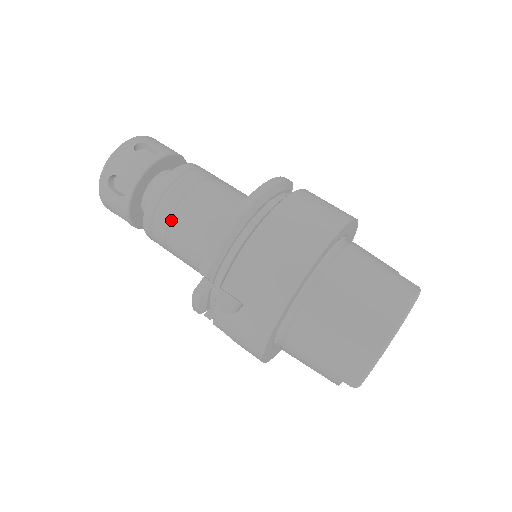
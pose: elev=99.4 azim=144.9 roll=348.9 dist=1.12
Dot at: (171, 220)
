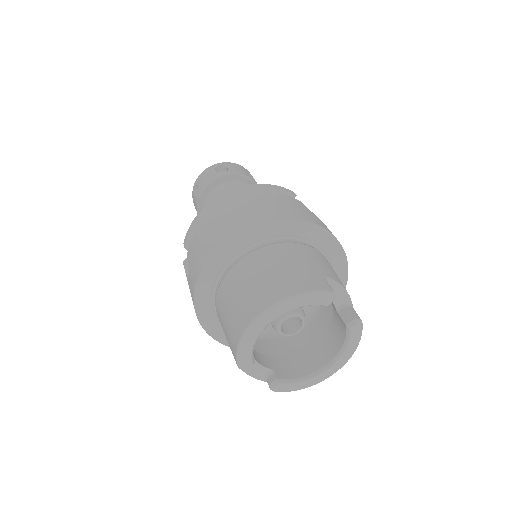
Dot at: occluded
